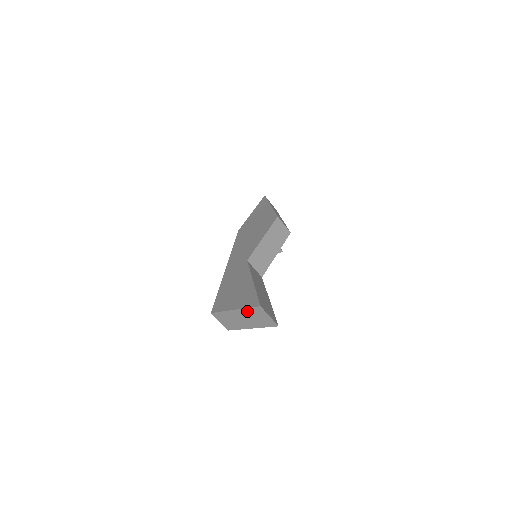
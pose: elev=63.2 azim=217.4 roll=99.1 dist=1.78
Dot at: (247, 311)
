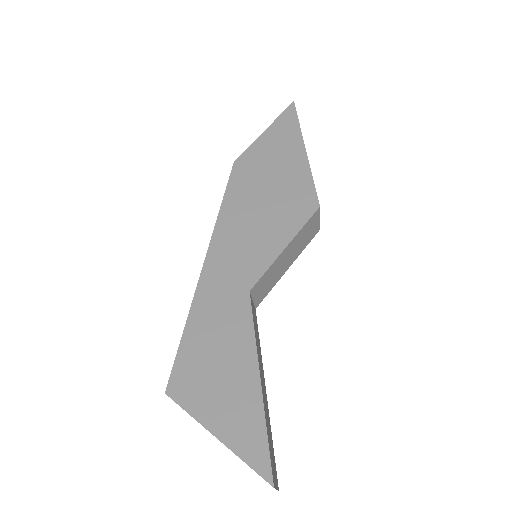
Dot at: (240, 458)
